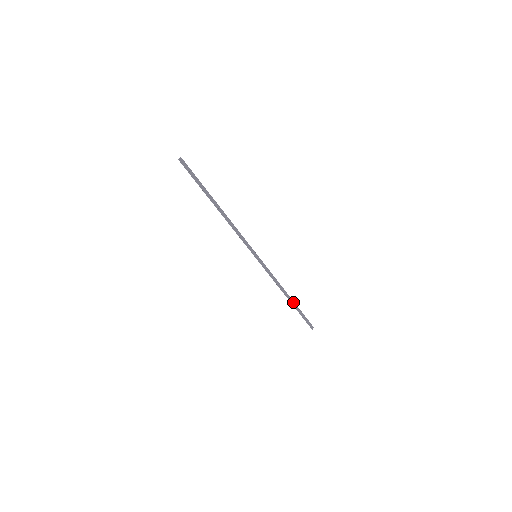
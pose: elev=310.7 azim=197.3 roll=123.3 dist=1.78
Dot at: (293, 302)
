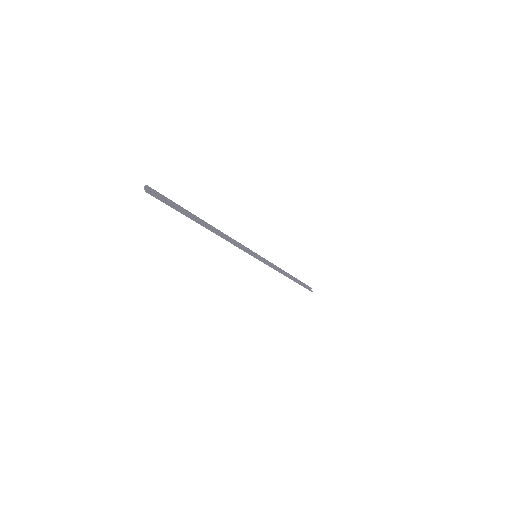
Dot at: (293, 278)
